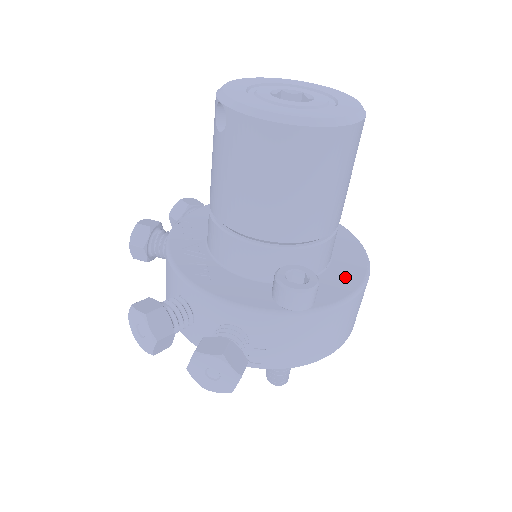
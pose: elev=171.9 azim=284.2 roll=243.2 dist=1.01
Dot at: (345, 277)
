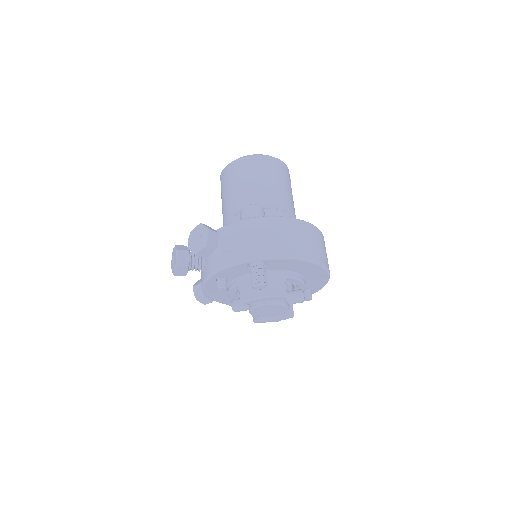
Dot at: occluded
